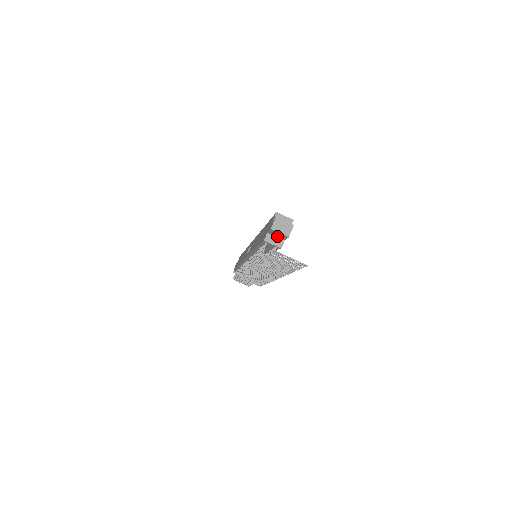
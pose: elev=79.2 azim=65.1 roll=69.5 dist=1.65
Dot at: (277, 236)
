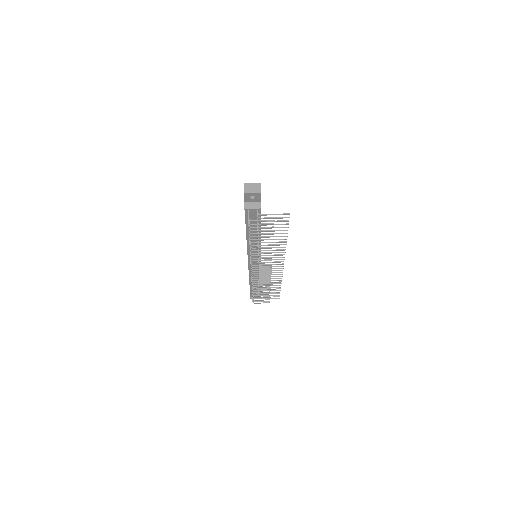
Dot at: (253, 200)
